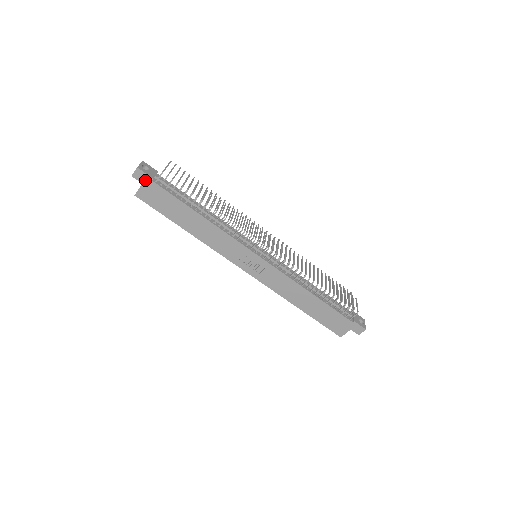
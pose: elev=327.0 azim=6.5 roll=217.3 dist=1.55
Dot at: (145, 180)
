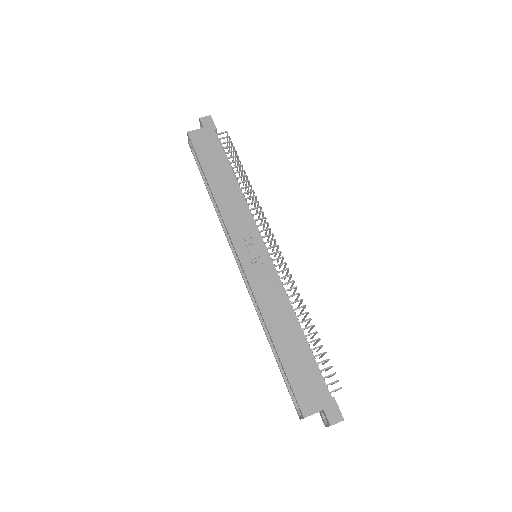
Dot at: (209, 127)
